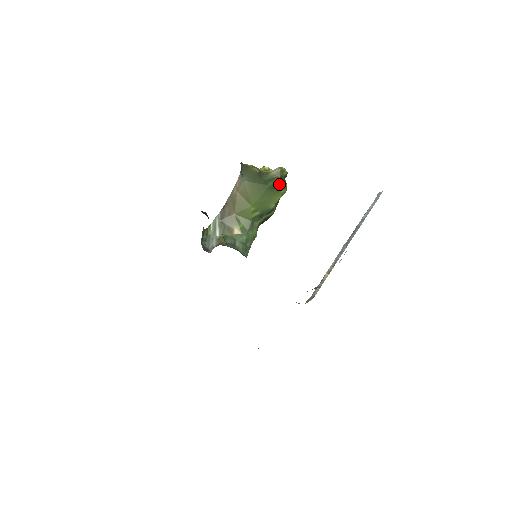
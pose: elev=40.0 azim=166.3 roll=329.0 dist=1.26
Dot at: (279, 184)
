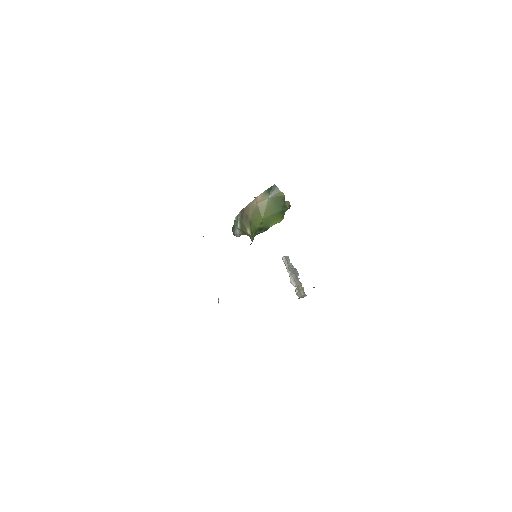
Dot at: occluded
